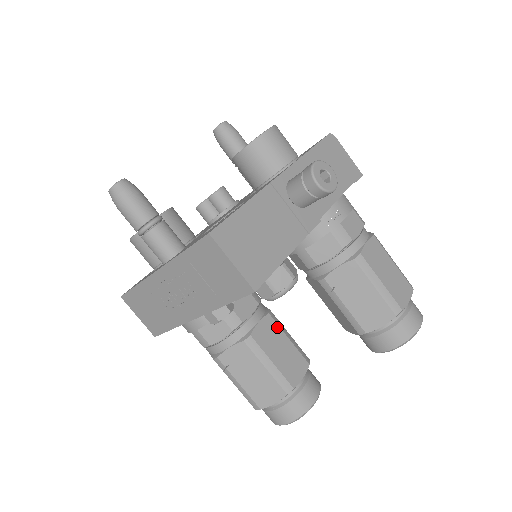
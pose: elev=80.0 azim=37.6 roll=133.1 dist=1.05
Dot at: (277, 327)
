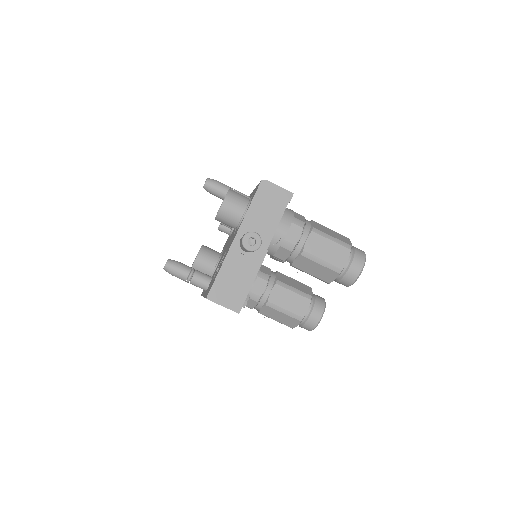
Dot at: (283, 289)
